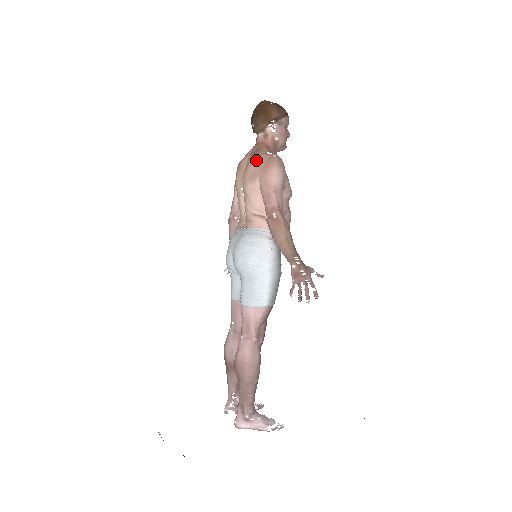
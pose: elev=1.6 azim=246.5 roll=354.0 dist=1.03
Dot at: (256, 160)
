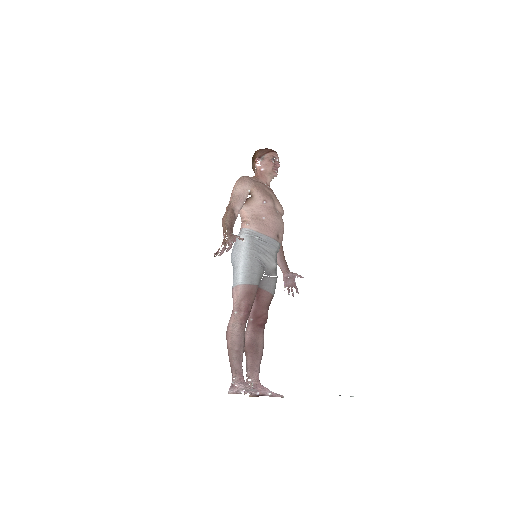
Dot at: occluded
